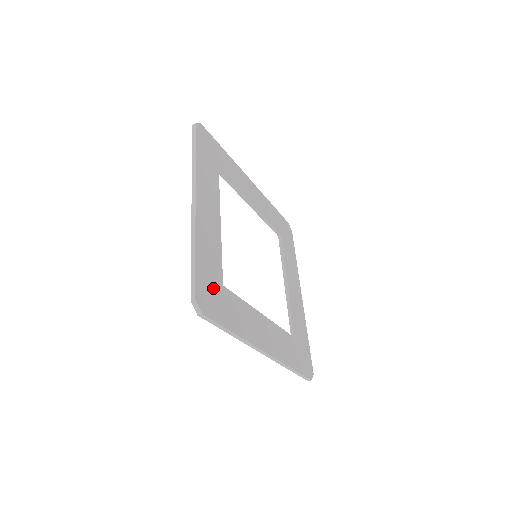
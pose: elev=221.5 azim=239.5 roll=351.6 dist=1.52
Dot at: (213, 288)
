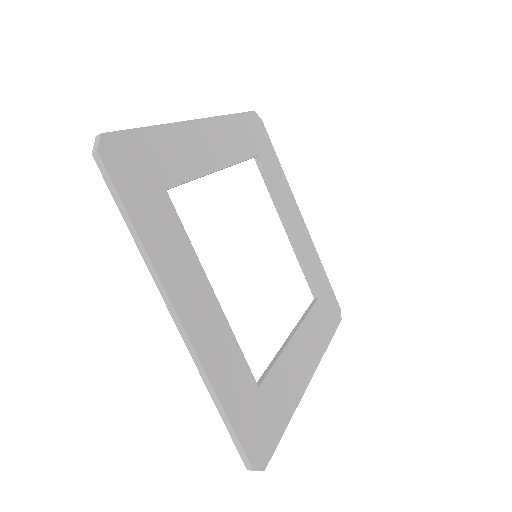
Dot at: (255, 414)
